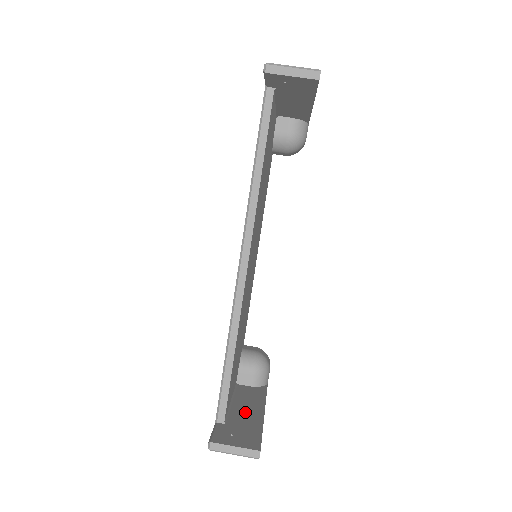
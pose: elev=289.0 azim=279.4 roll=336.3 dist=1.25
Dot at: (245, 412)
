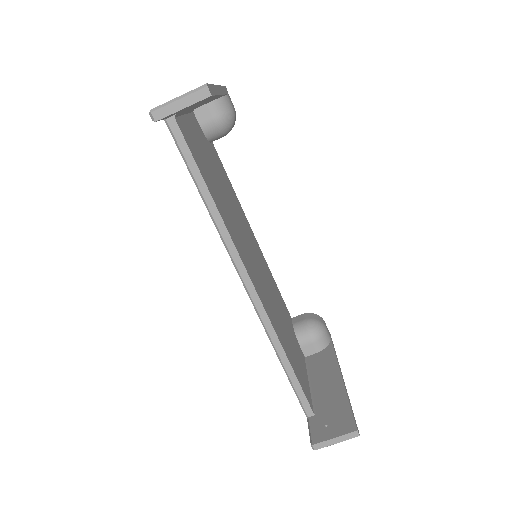
Dot at: (326, 389)
